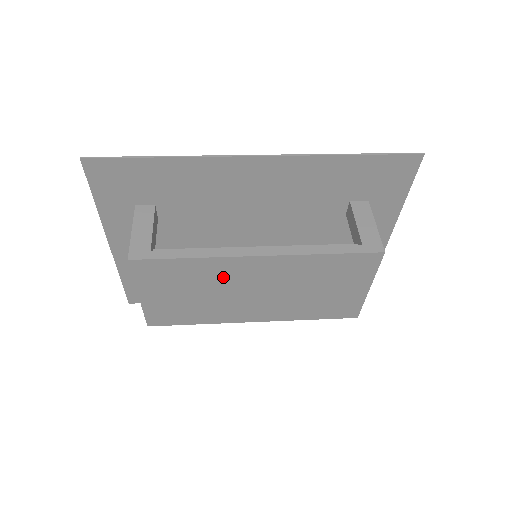
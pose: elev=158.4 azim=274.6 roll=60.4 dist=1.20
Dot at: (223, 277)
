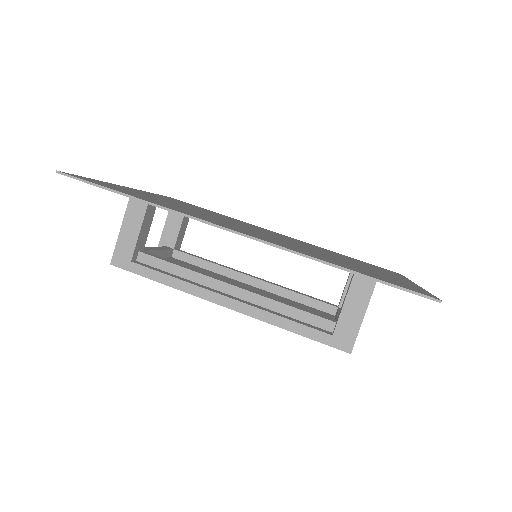
Dot at: occluded
